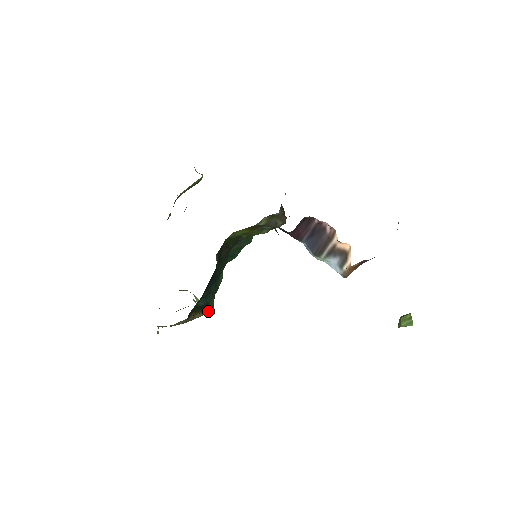
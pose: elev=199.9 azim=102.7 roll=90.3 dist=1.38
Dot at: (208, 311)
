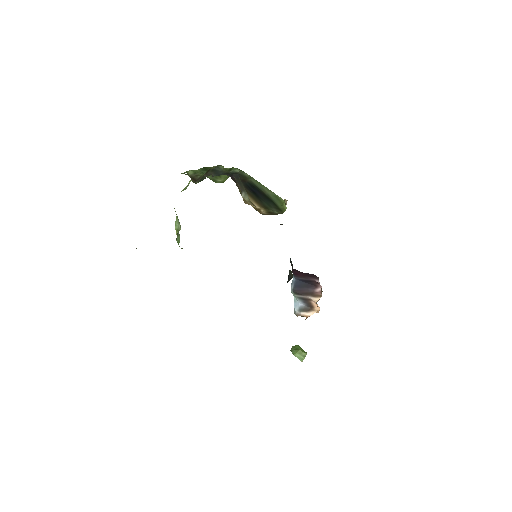
Dot at: occluded
